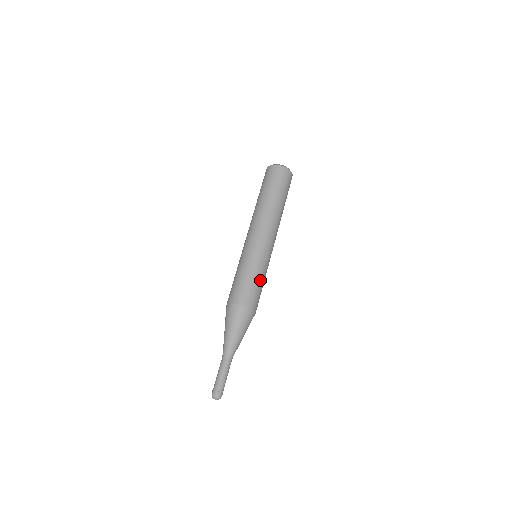
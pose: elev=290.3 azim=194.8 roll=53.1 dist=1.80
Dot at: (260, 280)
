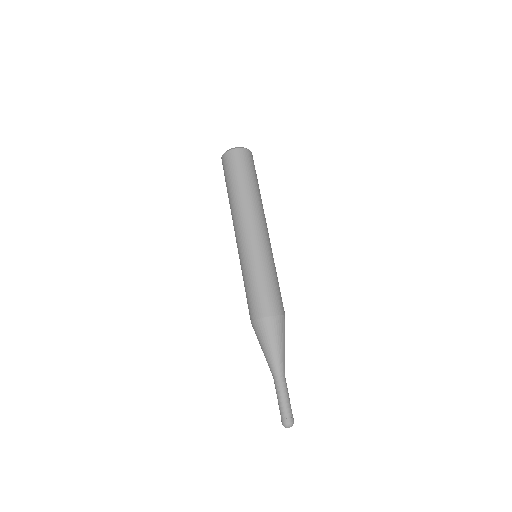
Dot at: (275, 280)
